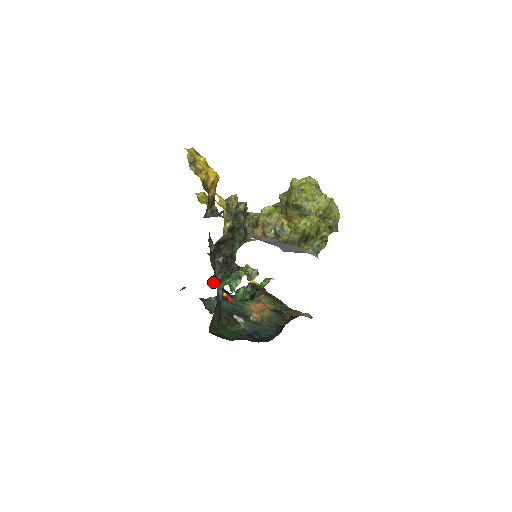
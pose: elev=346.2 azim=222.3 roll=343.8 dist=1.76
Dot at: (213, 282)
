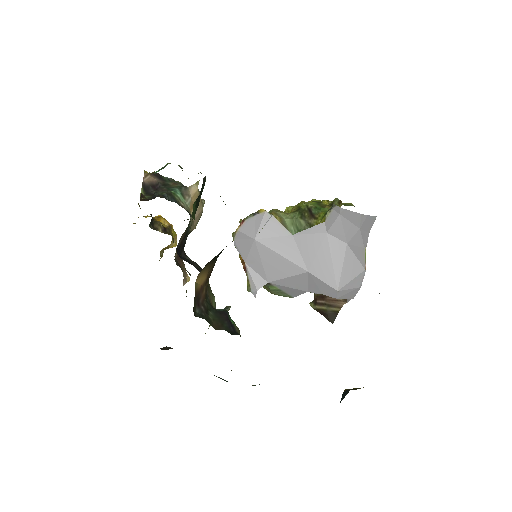
Dot at: occluded
